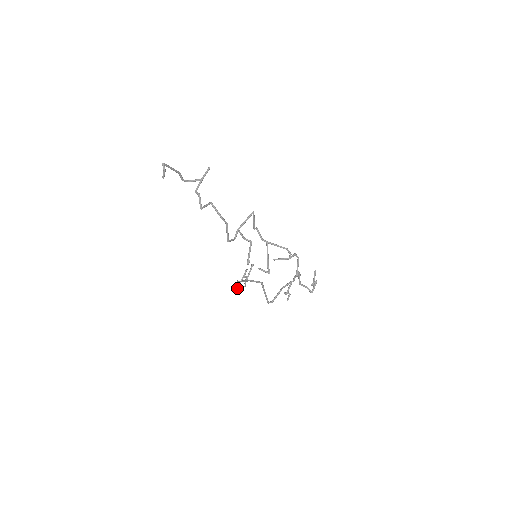
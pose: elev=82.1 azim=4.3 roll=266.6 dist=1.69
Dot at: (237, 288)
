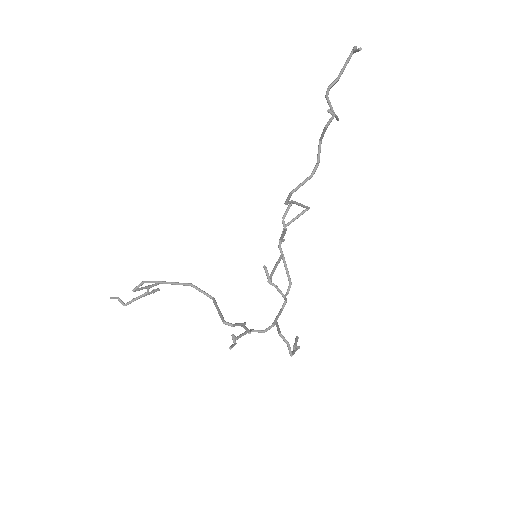
Dot at: occluded
